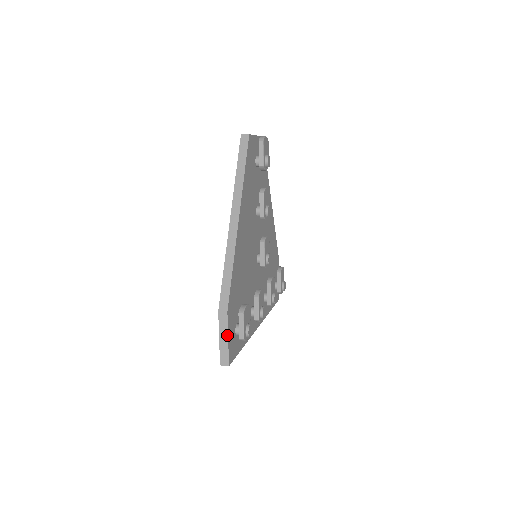
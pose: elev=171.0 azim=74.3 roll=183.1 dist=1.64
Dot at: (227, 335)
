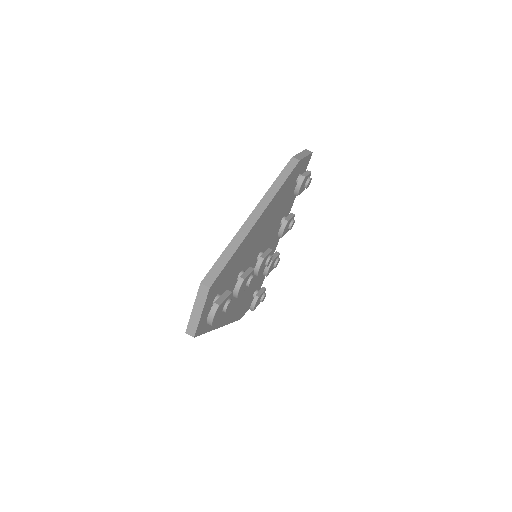
Dot at: occluded
